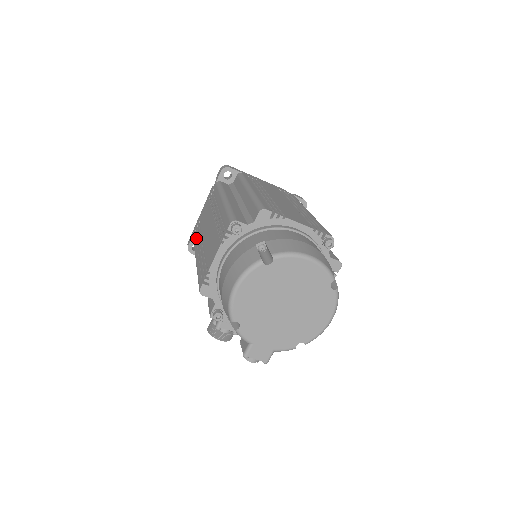
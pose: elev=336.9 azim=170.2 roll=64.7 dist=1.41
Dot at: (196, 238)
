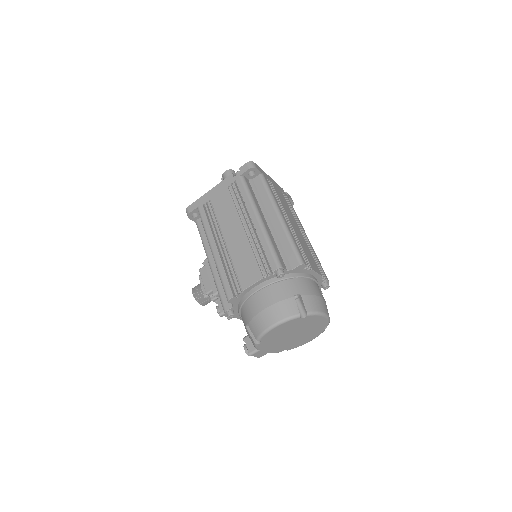
Dot at: (208, 219)
